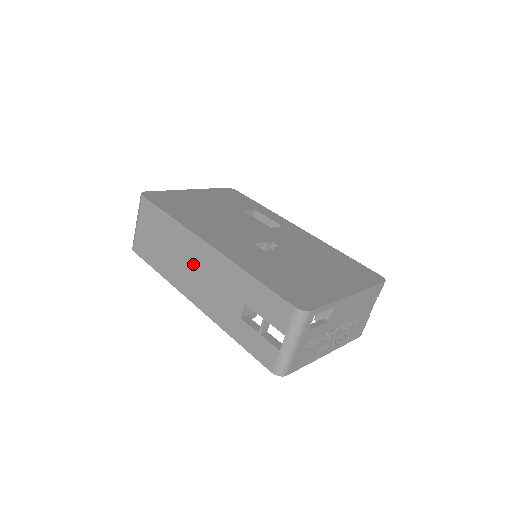
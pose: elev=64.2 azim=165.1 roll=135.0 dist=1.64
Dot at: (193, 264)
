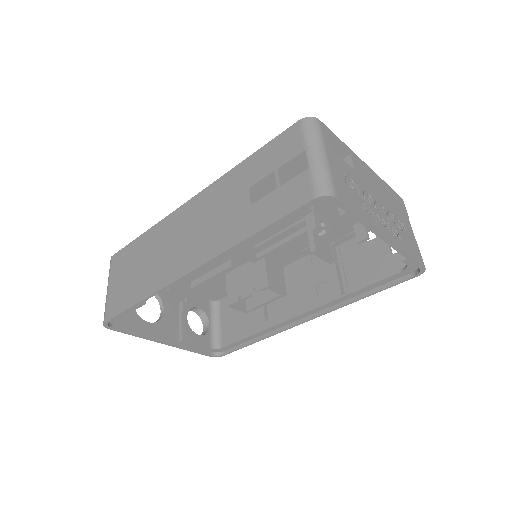
Dot at: (180, 235)
